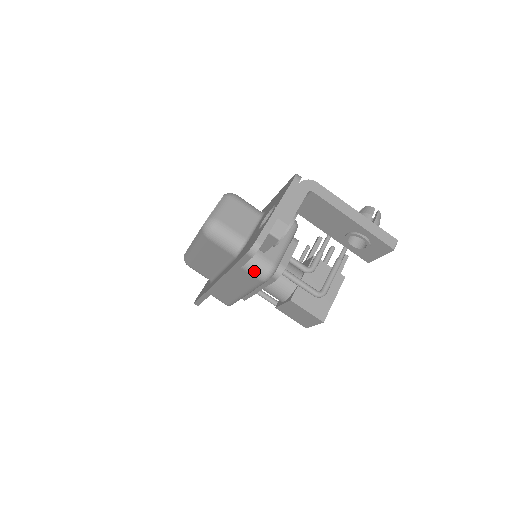
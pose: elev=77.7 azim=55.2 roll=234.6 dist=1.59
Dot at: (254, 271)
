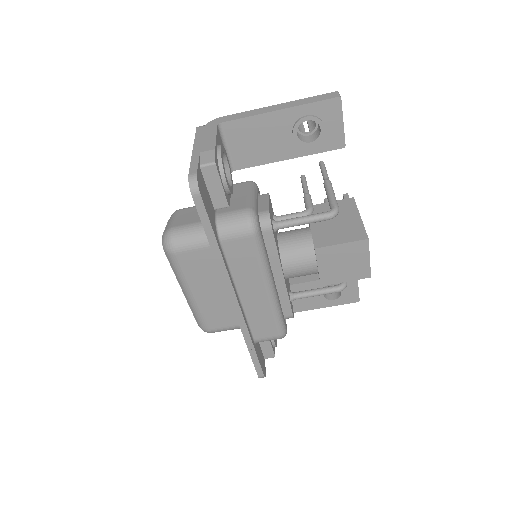
Dot at: (235, 230)
